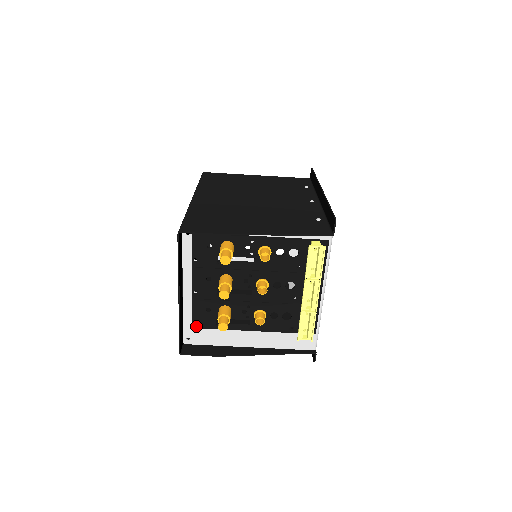
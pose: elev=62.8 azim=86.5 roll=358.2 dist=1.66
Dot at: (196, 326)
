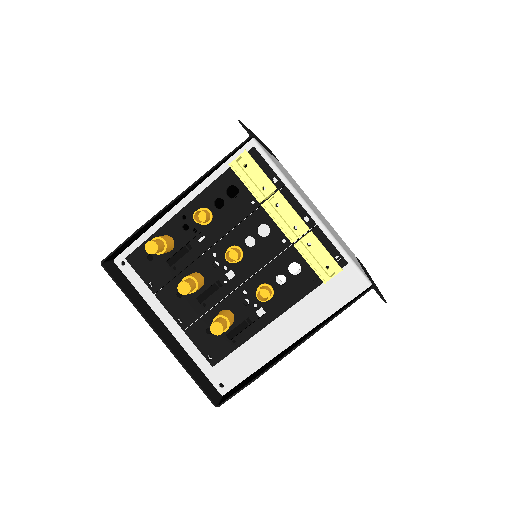
Dot at: (214, 362)
